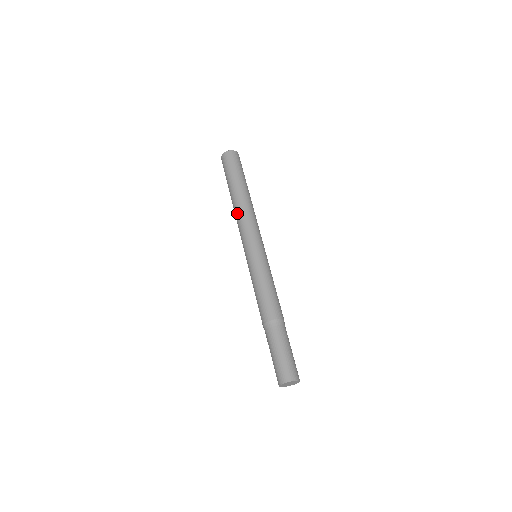
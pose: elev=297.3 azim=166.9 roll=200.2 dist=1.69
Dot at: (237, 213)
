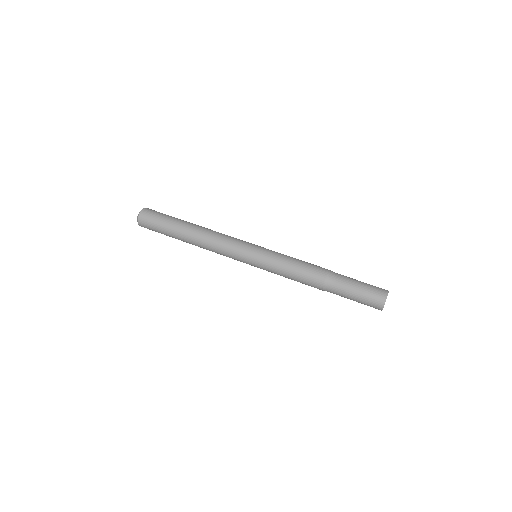
Dot at: (209, 234)
